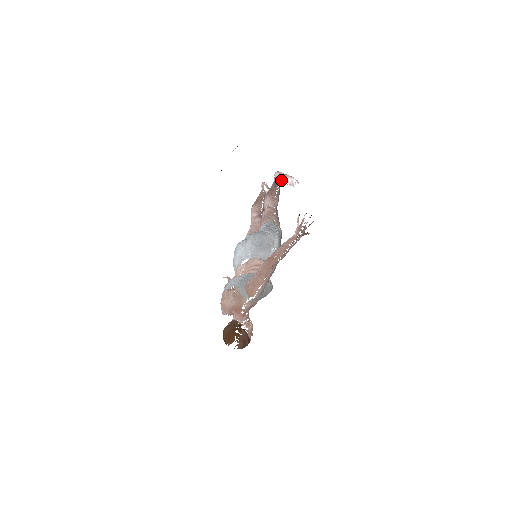
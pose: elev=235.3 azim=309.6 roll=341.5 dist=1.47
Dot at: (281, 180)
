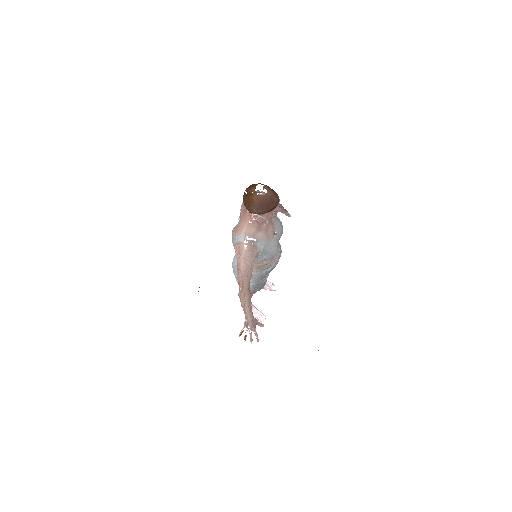
Dot at: occluded
